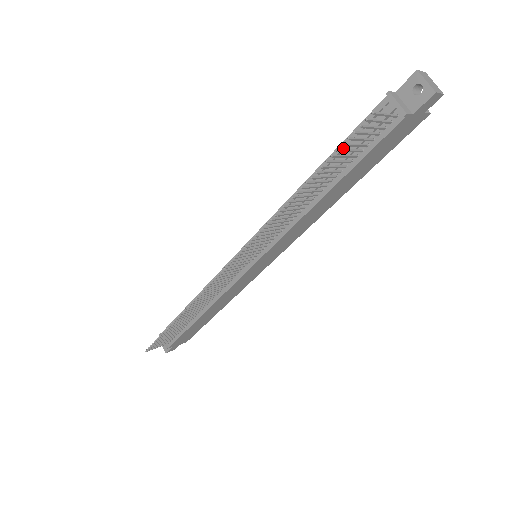
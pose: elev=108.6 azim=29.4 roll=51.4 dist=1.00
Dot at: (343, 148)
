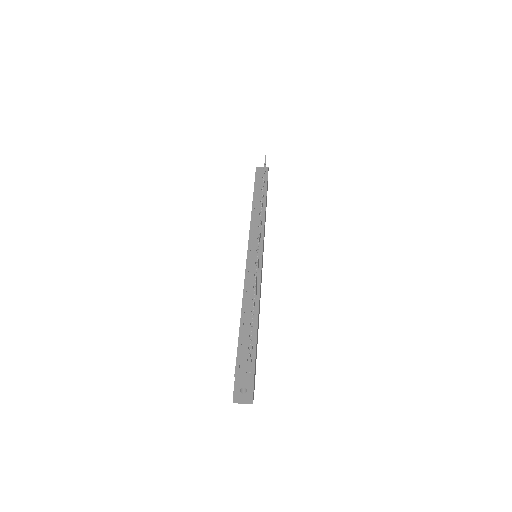
Dot at: (256, 188)
